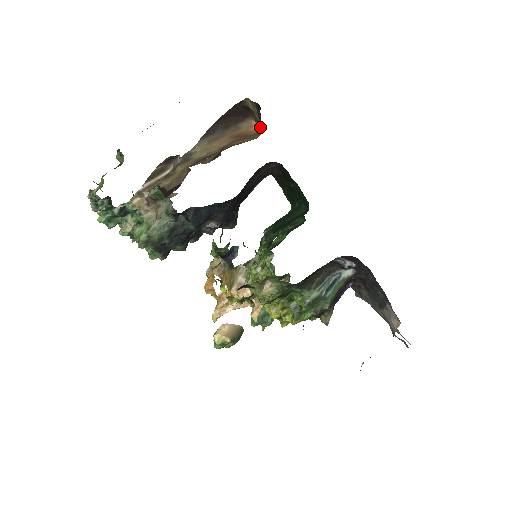
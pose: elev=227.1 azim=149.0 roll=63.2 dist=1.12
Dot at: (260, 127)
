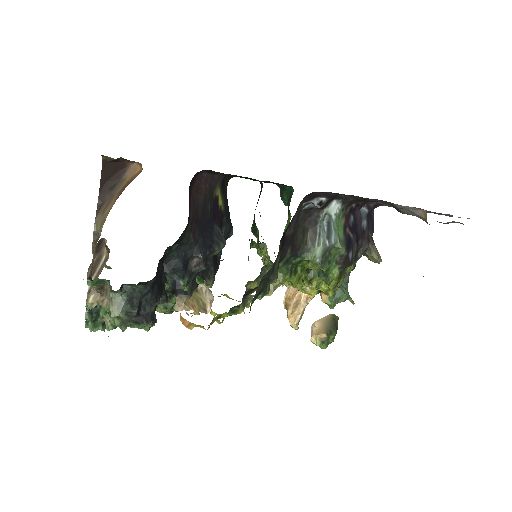
Dot at: (140, 164)
